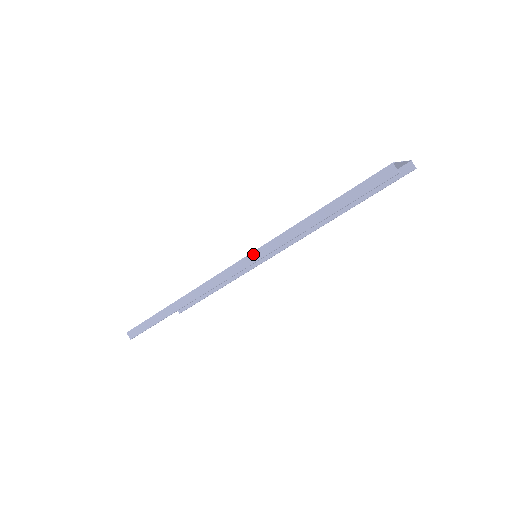
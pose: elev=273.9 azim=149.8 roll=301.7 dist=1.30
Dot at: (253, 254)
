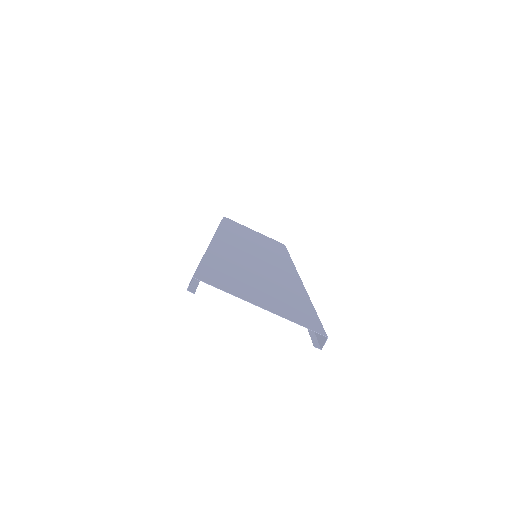
Dot at: occluded
